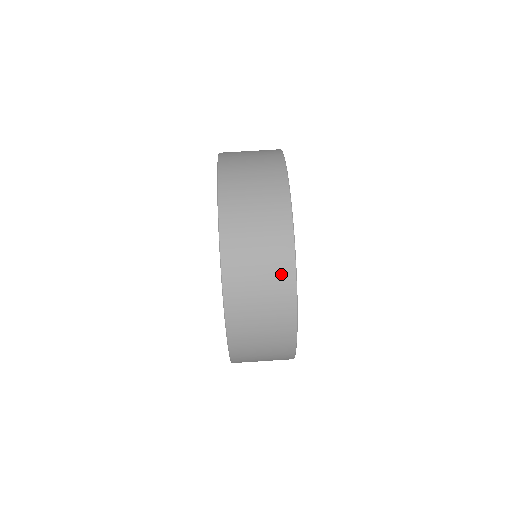
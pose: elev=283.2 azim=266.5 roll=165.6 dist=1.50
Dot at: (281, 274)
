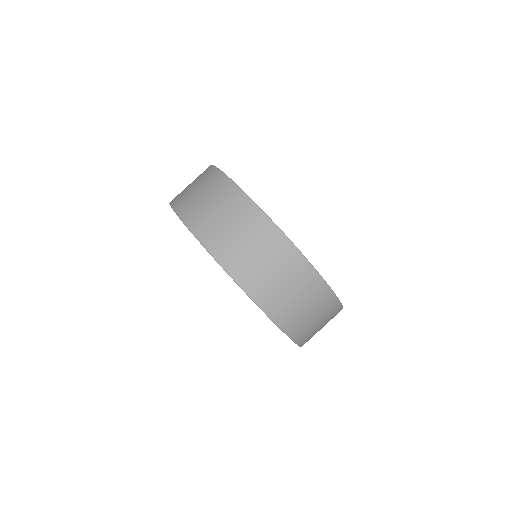
Dot at: (253, 220)
